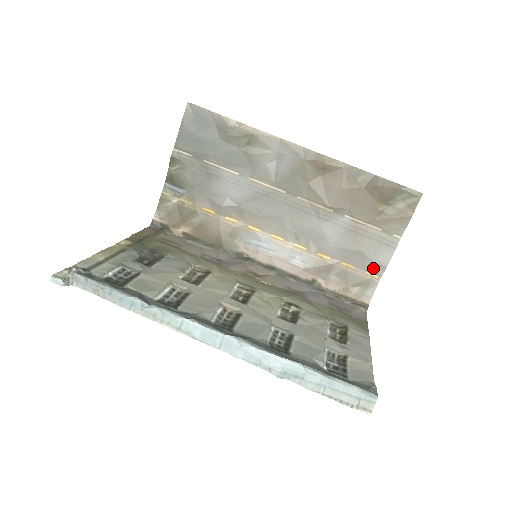
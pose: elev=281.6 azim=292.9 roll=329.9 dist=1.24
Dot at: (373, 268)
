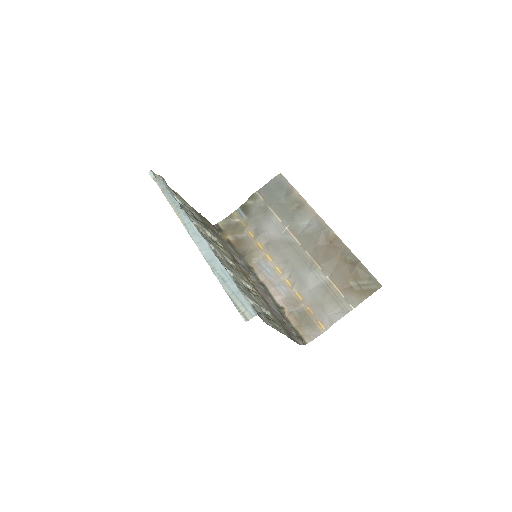
Dot at: (325, 320)
